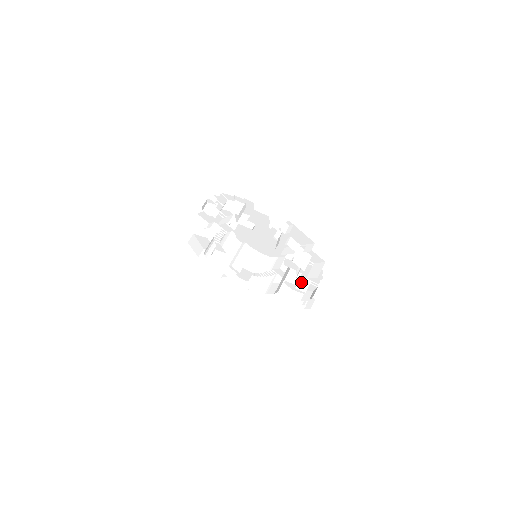
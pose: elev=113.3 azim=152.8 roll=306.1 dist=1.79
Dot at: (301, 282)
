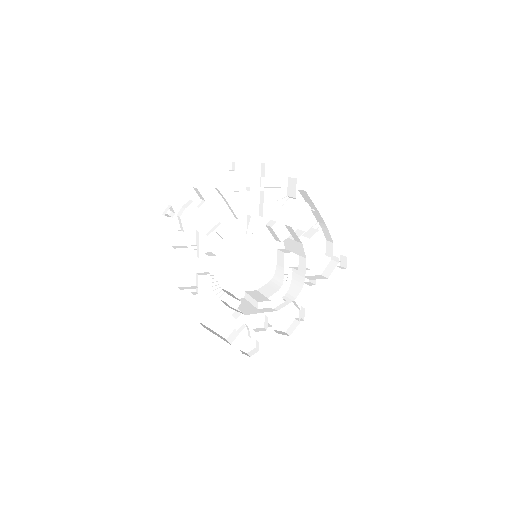
Dot at: (307, 235)
